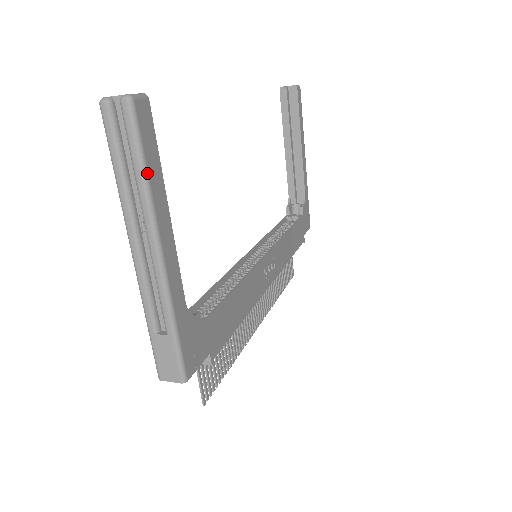
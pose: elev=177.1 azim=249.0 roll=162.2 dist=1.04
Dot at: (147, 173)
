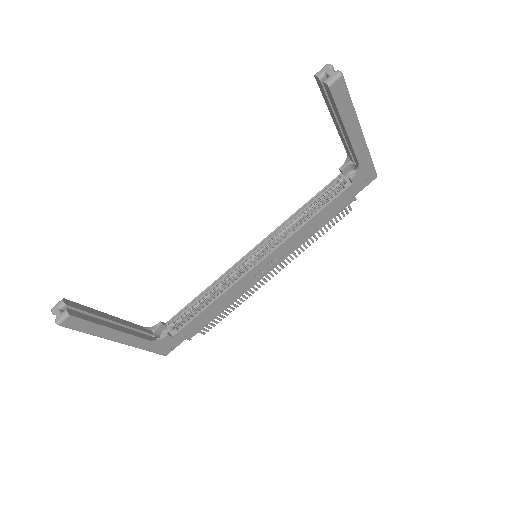
Dot at: (89, 333)
